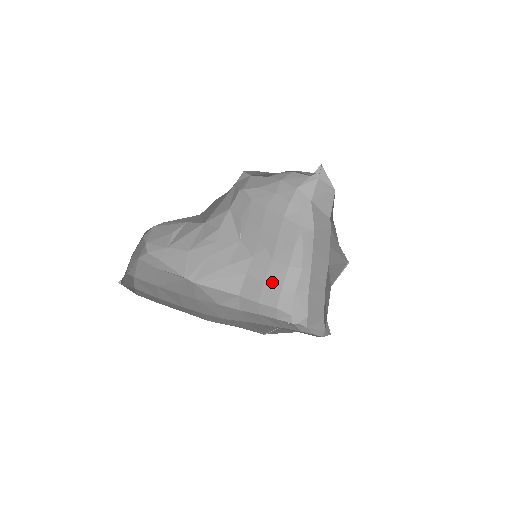
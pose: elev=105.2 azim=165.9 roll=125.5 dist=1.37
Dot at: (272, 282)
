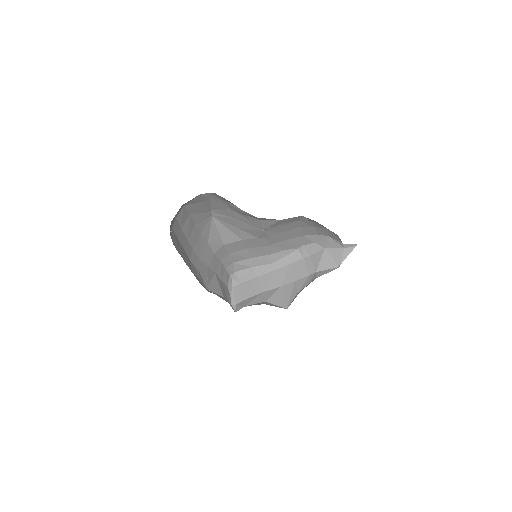
Dot at: (249, 252)
